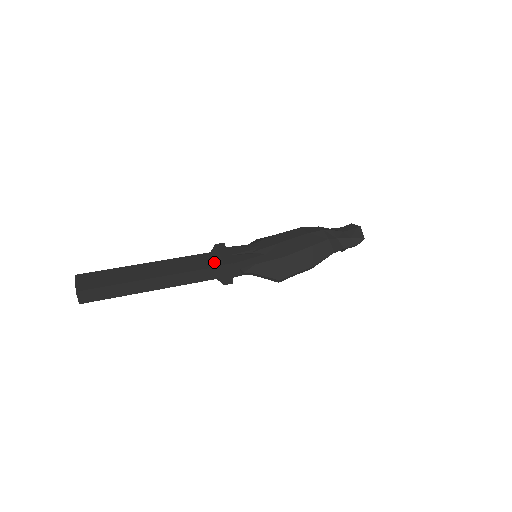
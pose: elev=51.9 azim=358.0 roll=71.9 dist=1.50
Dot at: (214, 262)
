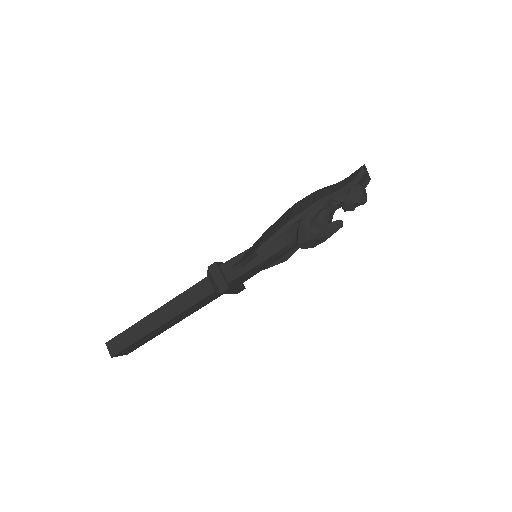
Dot at: occluded
